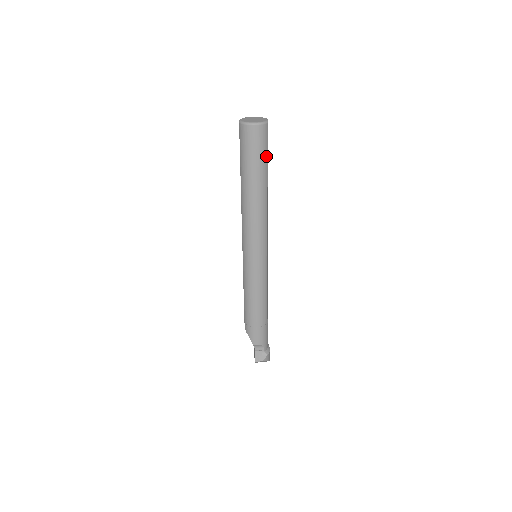
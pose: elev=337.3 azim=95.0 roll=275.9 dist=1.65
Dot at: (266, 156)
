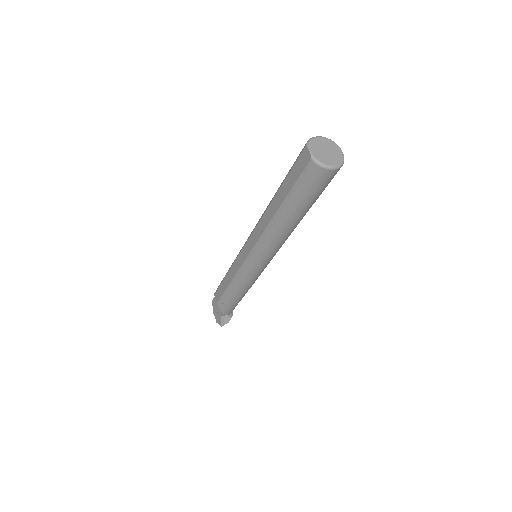
Dot at: occluded
